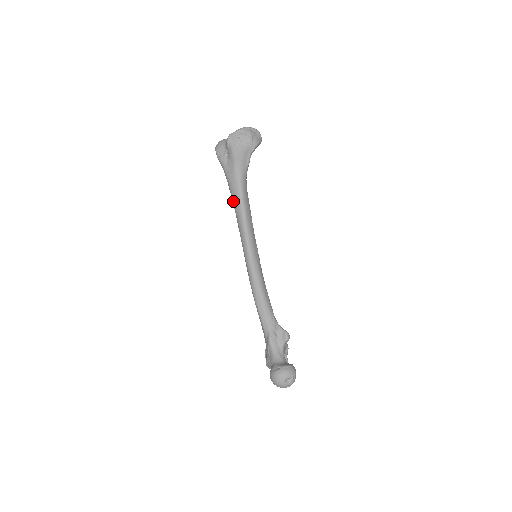
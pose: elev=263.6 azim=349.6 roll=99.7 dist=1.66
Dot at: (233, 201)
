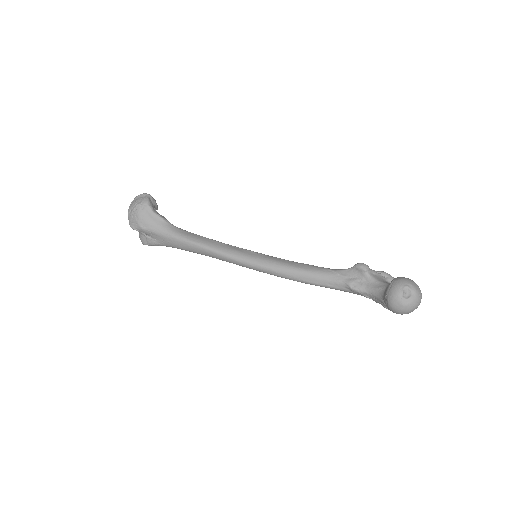
Dot at: occluded
